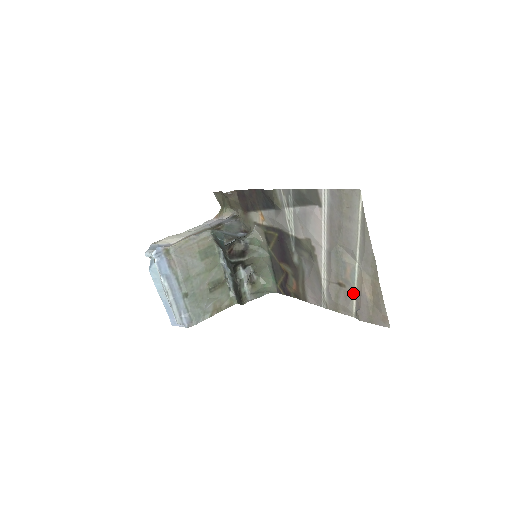
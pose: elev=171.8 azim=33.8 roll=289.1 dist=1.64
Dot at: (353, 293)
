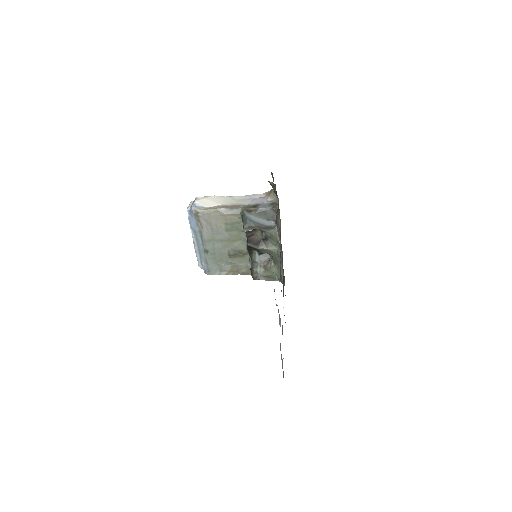
Dot at: occluded
